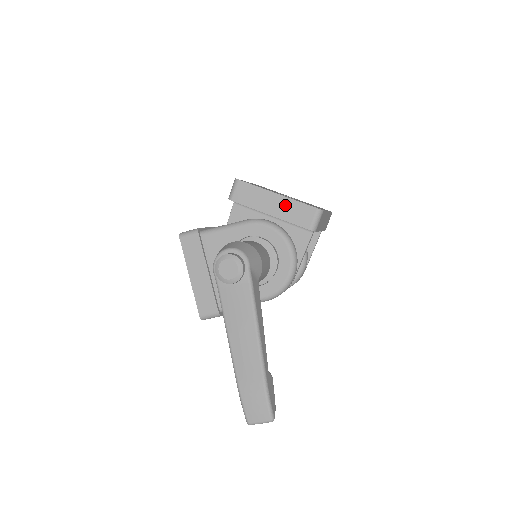
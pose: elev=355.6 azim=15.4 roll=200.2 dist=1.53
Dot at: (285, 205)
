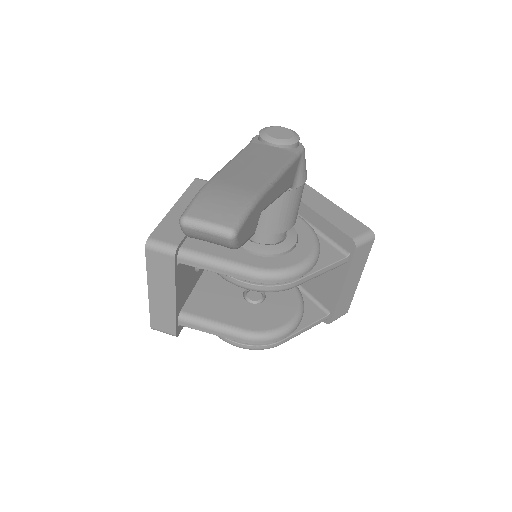
Dot at: (335, 211)
